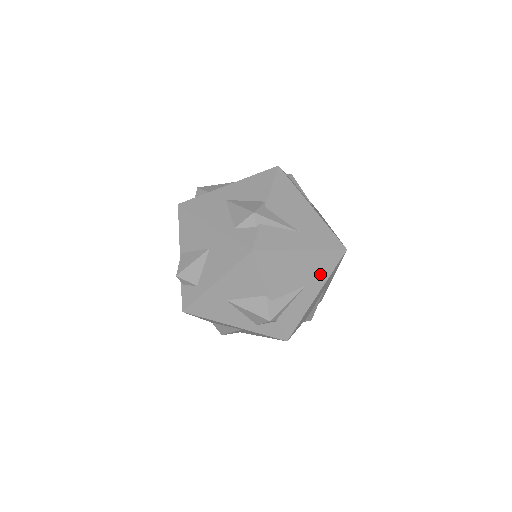
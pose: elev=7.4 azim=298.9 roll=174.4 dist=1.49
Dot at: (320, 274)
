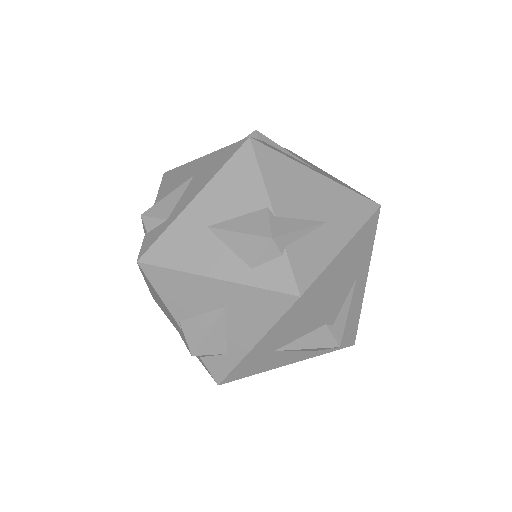
Dot at: (346, 218)
